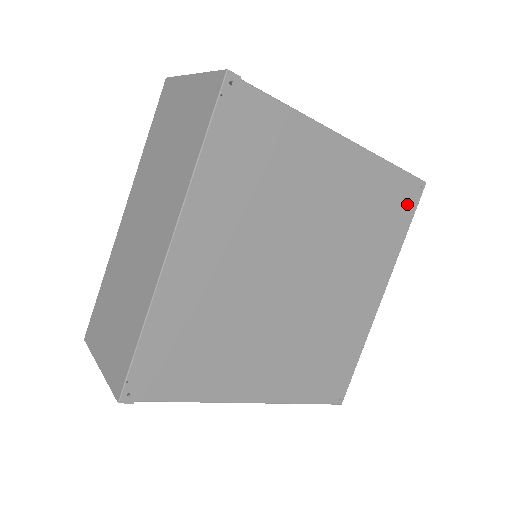
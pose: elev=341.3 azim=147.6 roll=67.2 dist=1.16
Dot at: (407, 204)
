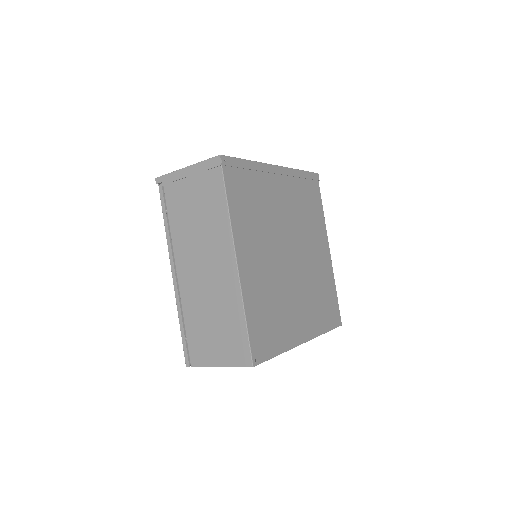
Dot at: (333, 318)
